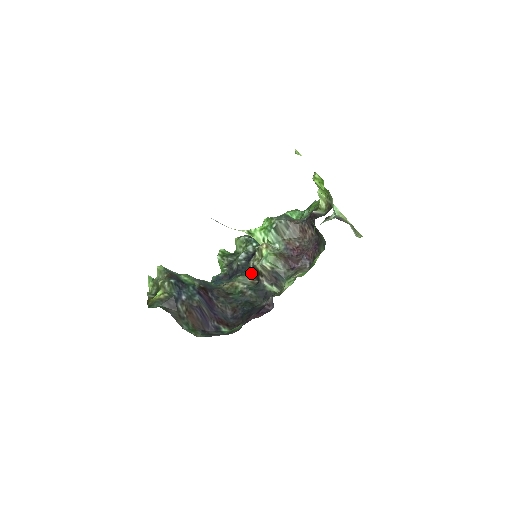
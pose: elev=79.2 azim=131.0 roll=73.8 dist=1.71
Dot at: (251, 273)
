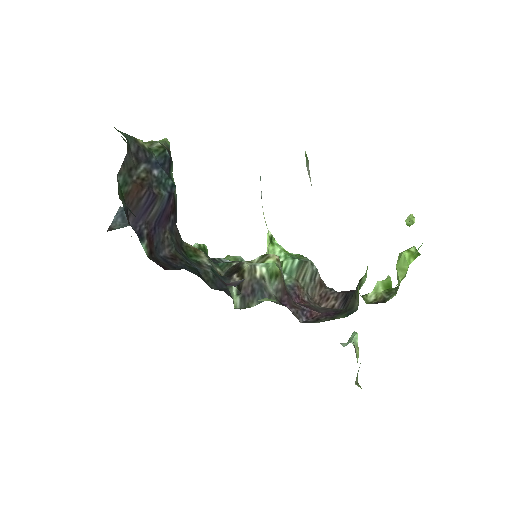
Dot at: (225, 269)
